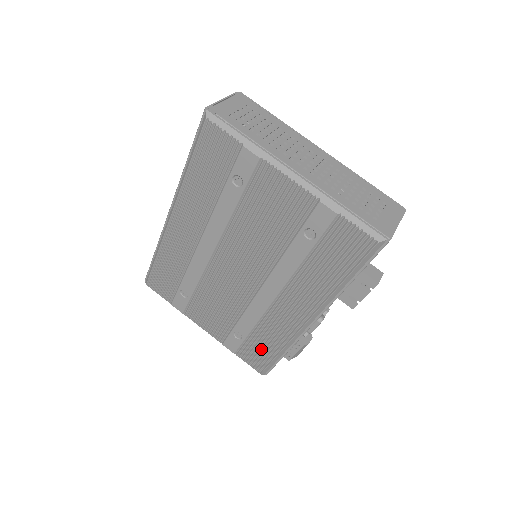
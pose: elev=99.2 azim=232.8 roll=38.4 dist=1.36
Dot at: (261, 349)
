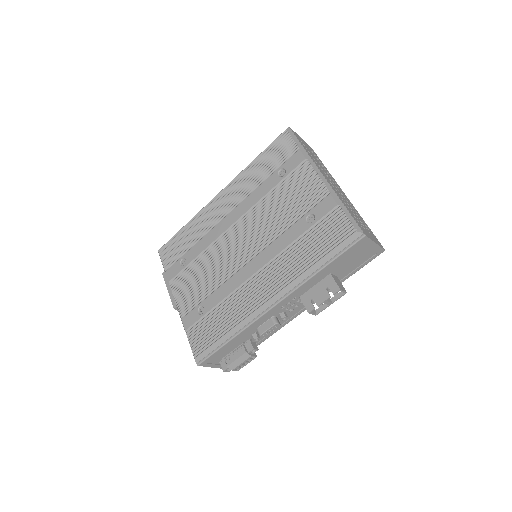
Dot at: (212, 328)
